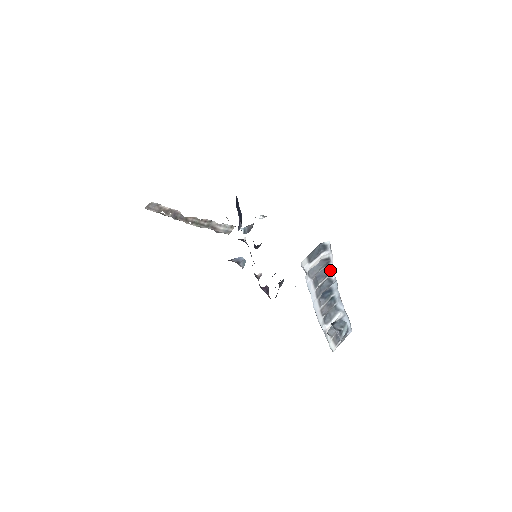
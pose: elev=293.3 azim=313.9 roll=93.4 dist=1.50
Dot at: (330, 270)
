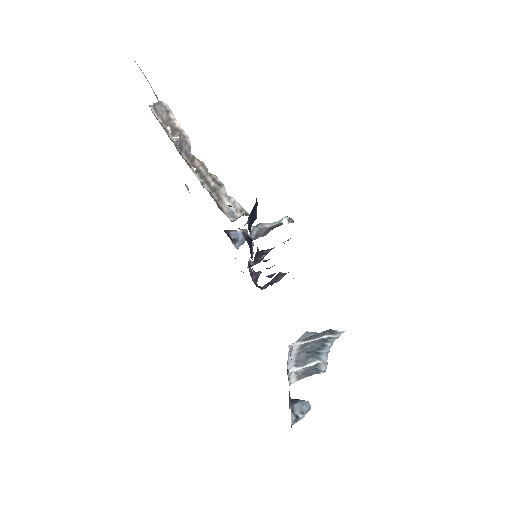
Dot at: (329, 341)
